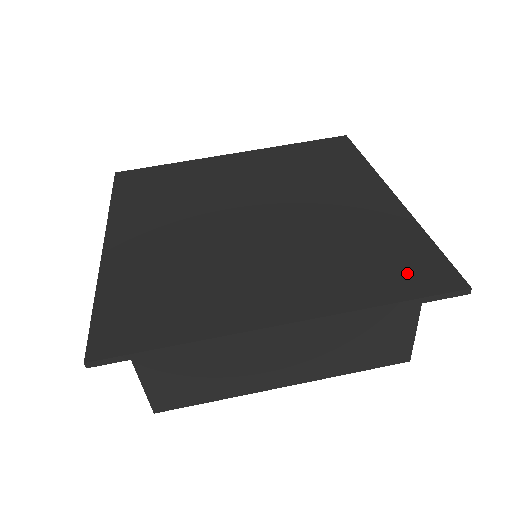
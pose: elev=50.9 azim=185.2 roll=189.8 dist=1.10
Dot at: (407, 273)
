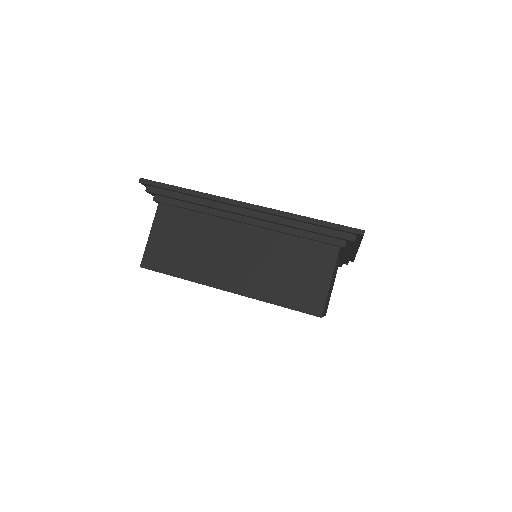
Dot at: occluded
